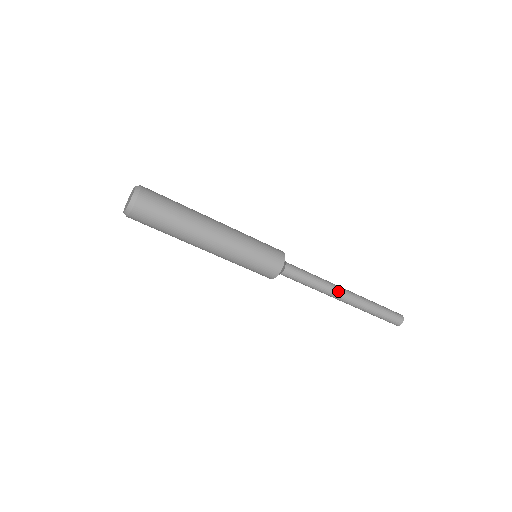
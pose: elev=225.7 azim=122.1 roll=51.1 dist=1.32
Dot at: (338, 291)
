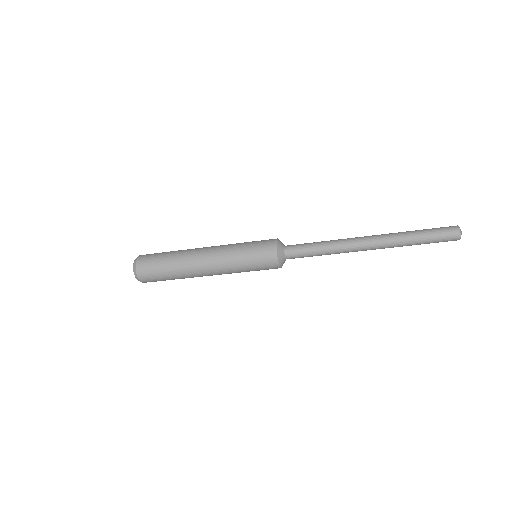
Dot at: (354, 245)
